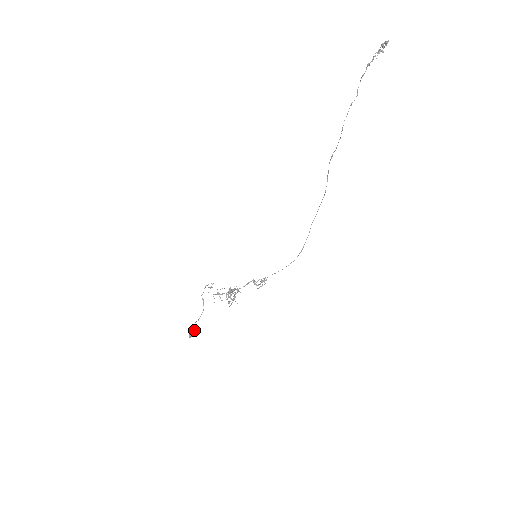
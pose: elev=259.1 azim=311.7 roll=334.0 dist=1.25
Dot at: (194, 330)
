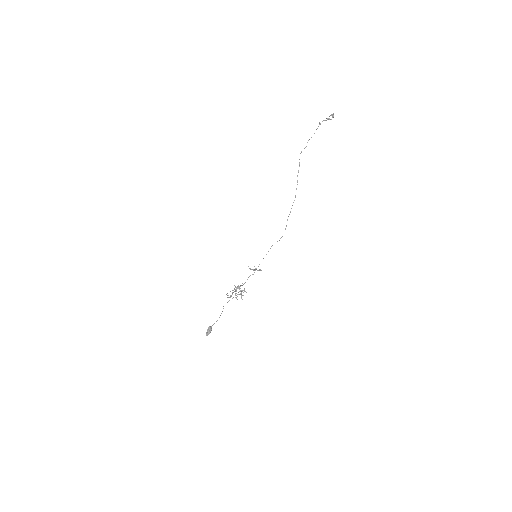
Dot at: (211, 327)
